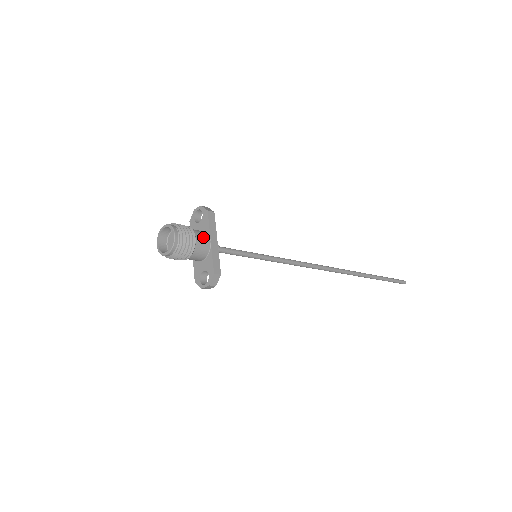
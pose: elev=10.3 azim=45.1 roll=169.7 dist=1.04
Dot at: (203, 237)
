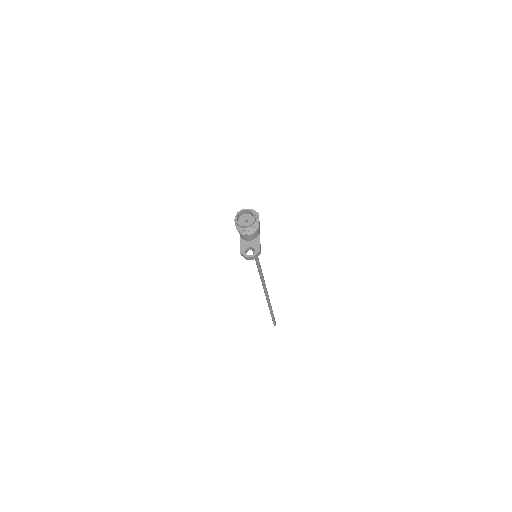
Dot at: occluded
